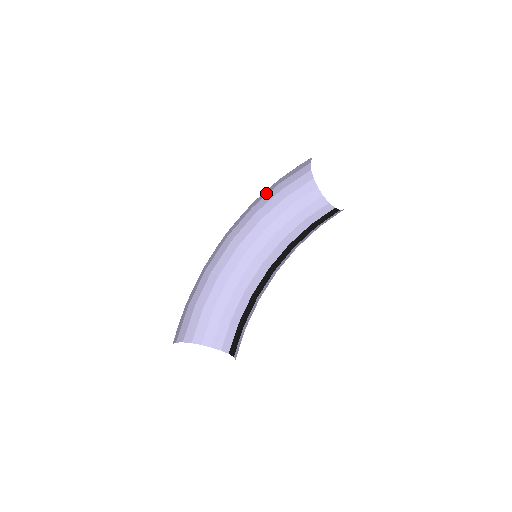
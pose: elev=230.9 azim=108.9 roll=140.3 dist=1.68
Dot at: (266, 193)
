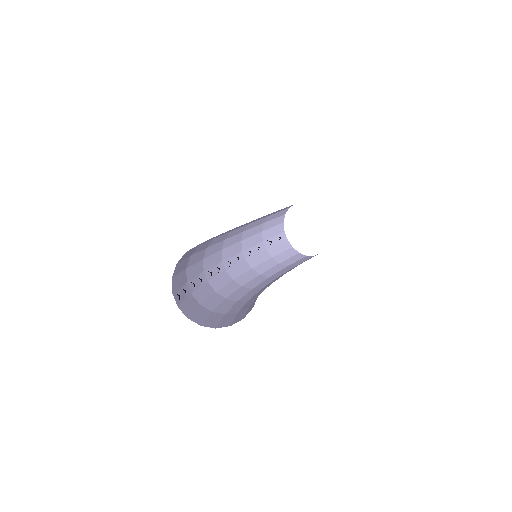
Dot at: (259, 260)
